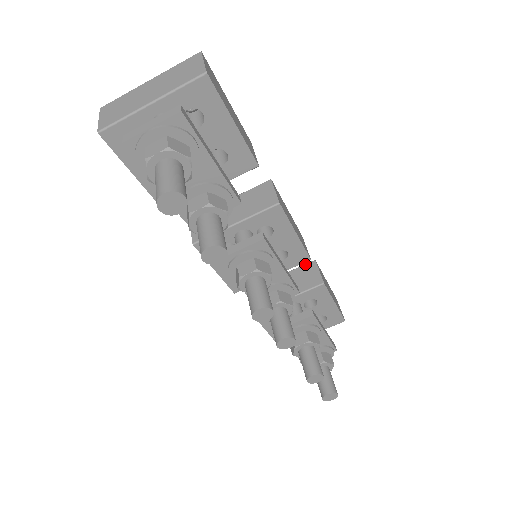
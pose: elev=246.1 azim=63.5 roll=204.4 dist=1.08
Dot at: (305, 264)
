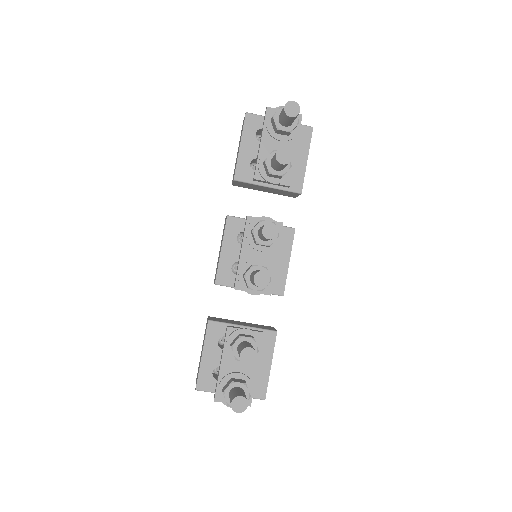
Dot at: occluded
